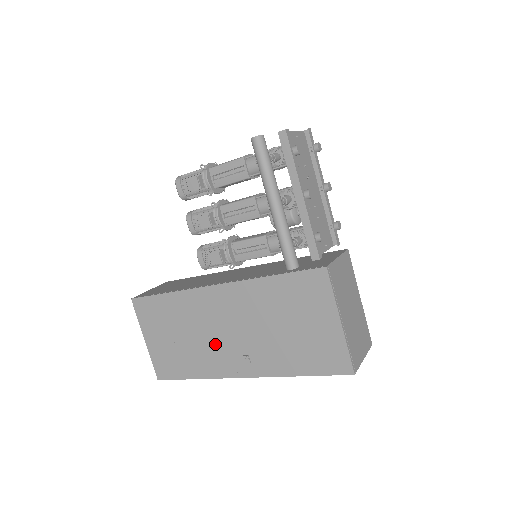
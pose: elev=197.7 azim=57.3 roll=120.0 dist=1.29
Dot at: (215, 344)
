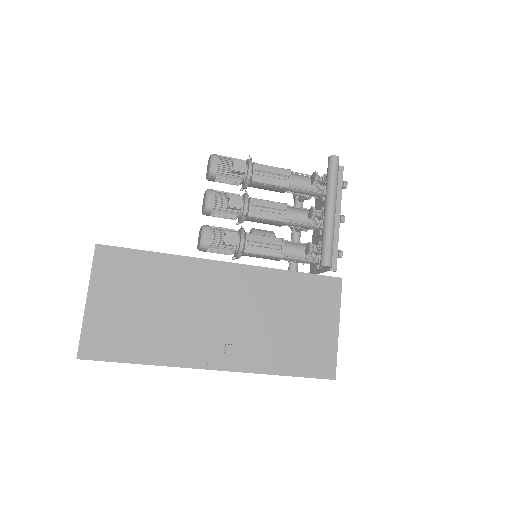
Dot at: (196, 325)
